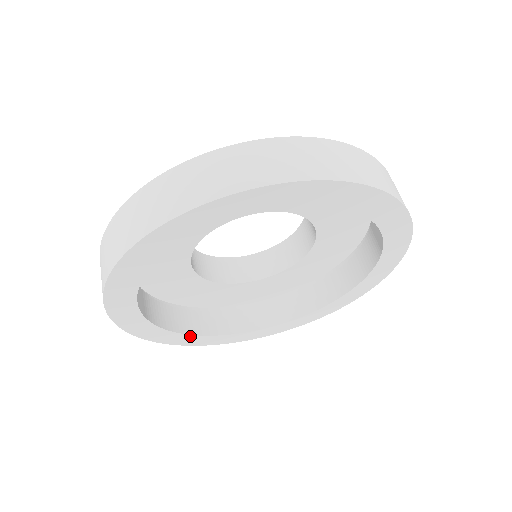
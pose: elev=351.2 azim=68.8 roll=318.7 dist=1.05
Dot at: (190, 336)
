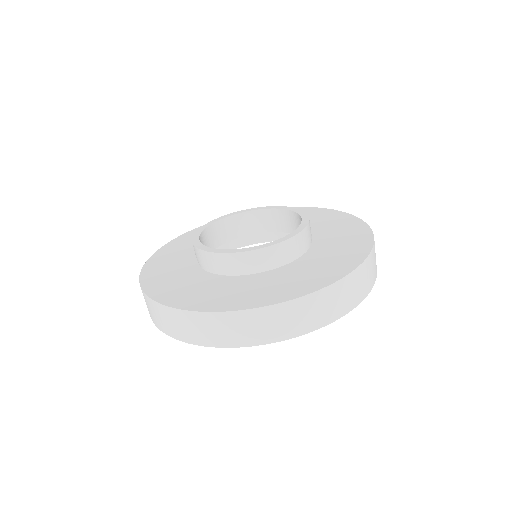
Dot at: occluded
